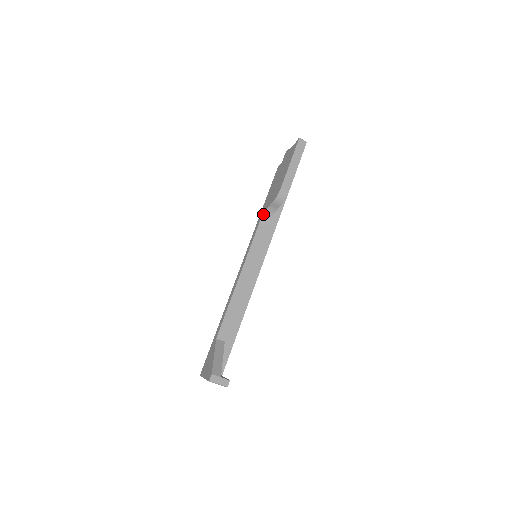
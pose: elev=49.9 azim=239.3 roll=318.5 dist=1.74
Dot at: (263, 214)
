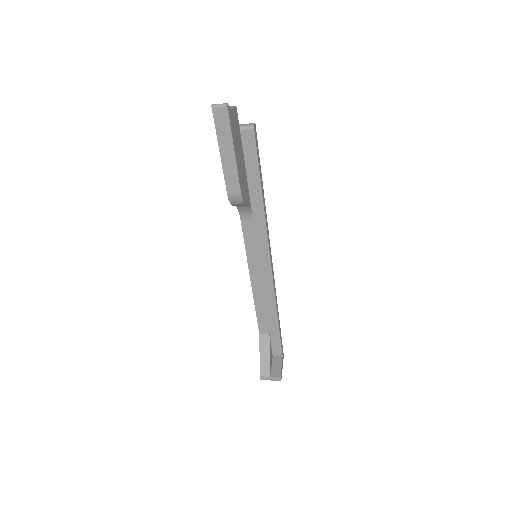
Dot at: occluded
